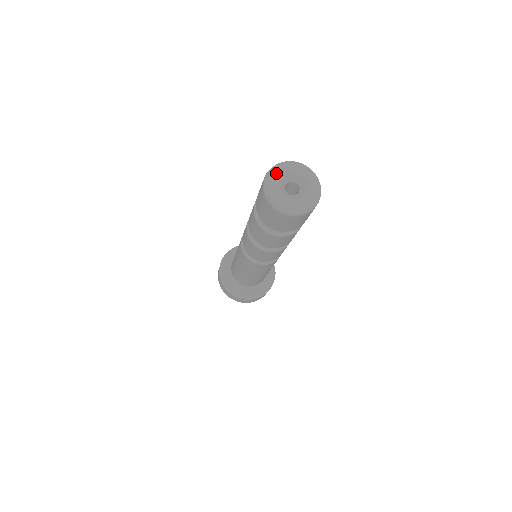
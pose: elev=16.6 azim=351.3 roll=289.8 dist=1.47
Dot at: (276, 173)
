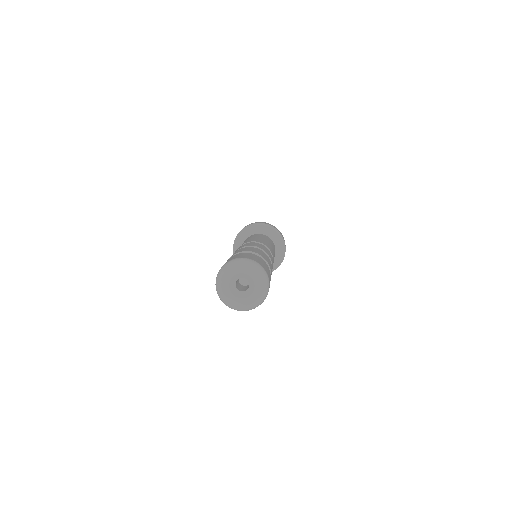
Dot at: (222, 287)
